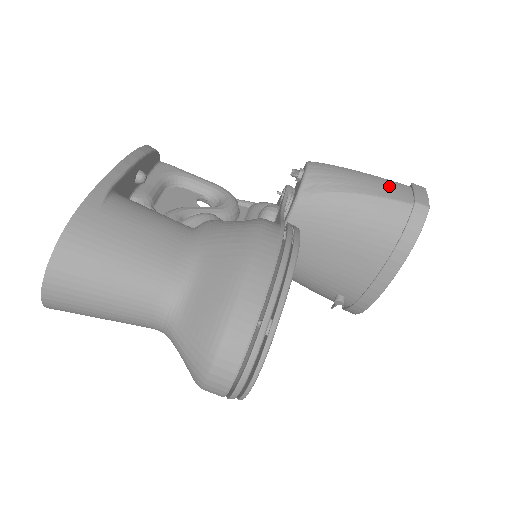
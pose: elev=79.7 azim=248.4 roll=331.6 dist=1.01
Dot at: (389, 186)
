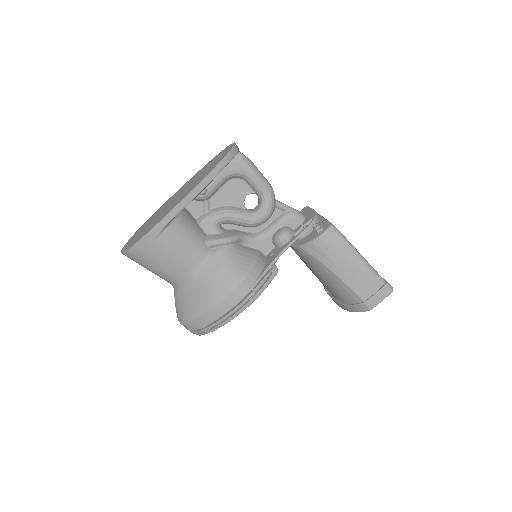
Dot at: (363, 280)
